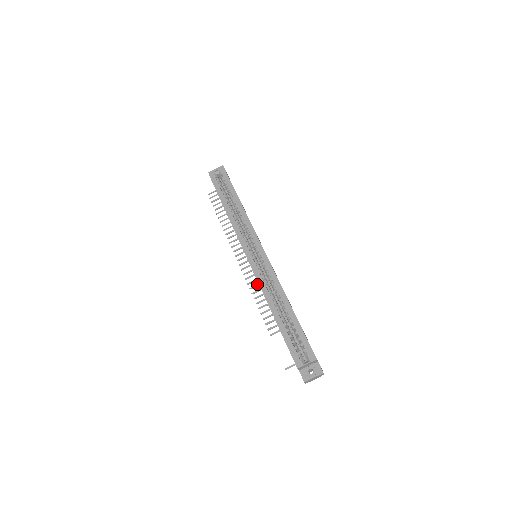
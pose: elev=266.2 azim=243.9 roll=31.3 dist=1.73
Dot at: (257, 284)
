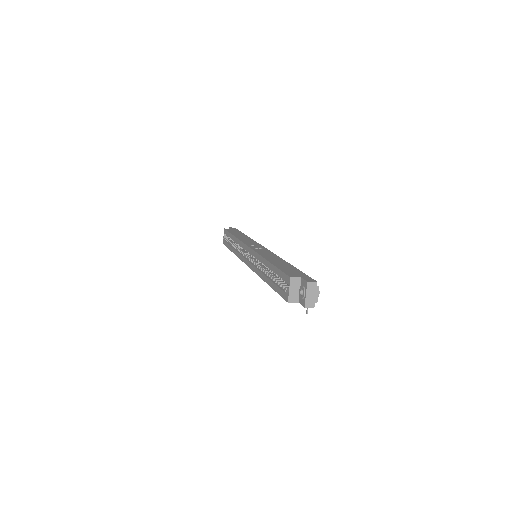
Dot at: occluded
